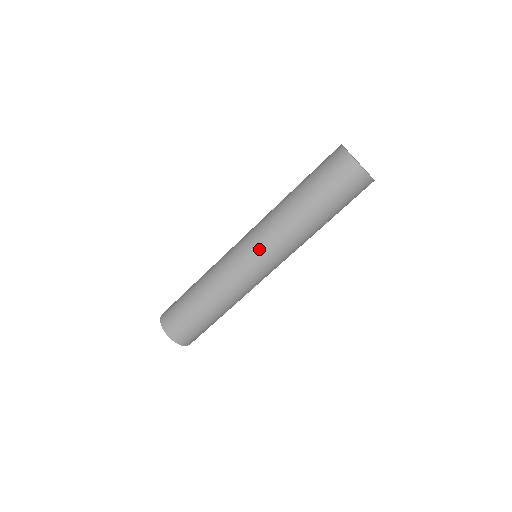
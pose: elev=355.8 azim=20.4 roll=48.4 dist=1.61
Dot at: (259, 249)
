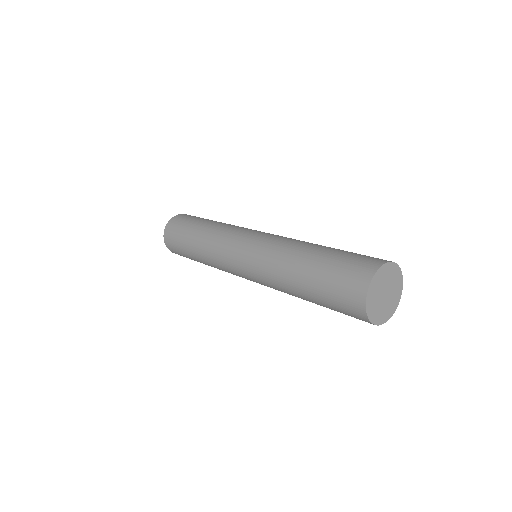
Dot at: (247, 267)
